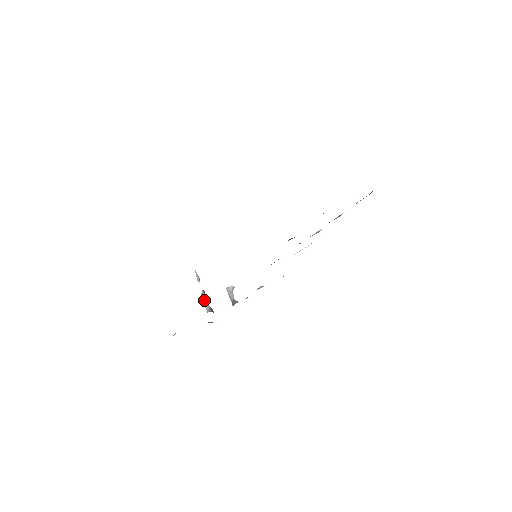
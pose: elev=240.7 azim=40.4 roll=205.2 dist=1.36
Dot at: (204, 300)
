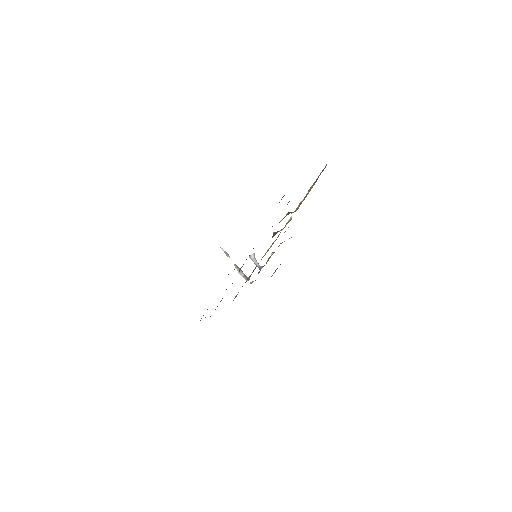
Dot at: (239, 272)
